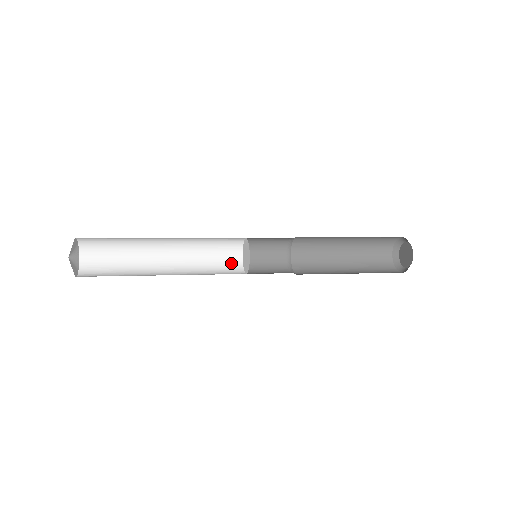
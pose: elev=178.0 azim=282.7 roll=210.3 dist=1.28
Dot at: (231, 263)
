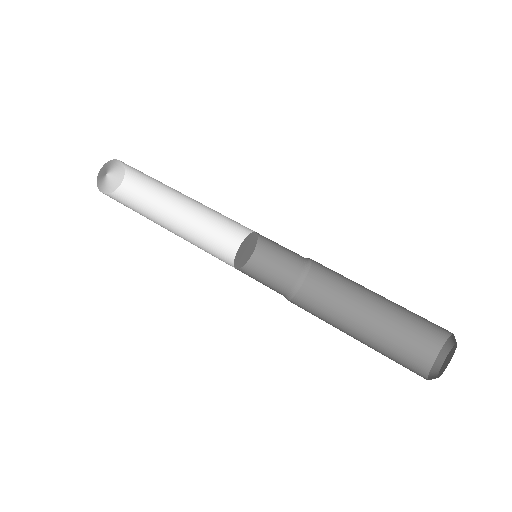
Dot at: (246, 229)
